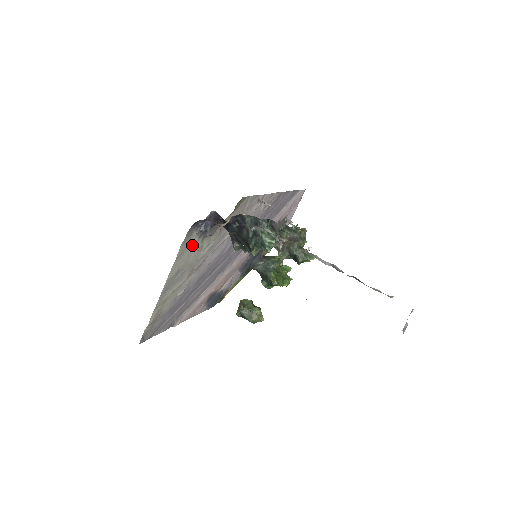
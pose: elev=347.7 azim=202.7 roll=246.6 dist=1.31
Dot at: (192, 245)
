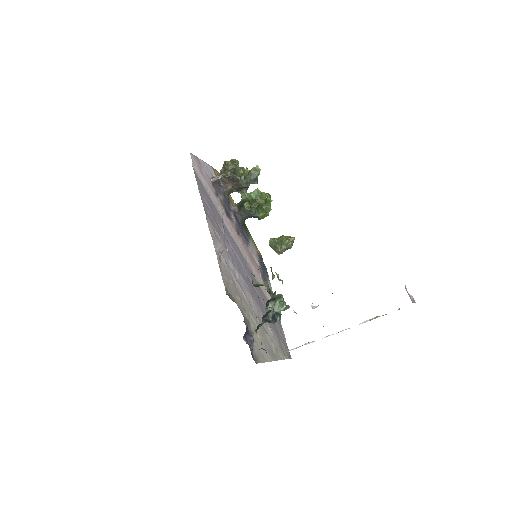
Dot at: (257, 346)
